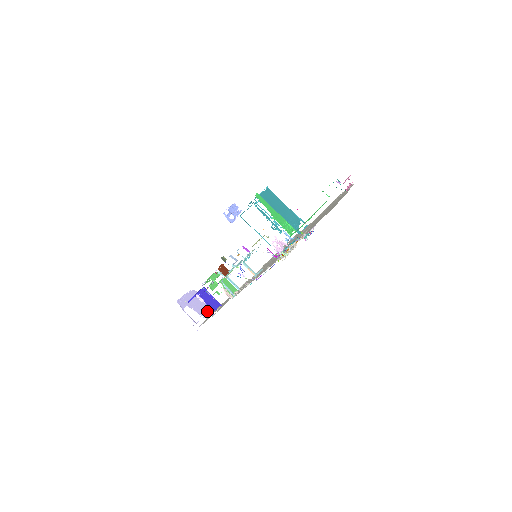
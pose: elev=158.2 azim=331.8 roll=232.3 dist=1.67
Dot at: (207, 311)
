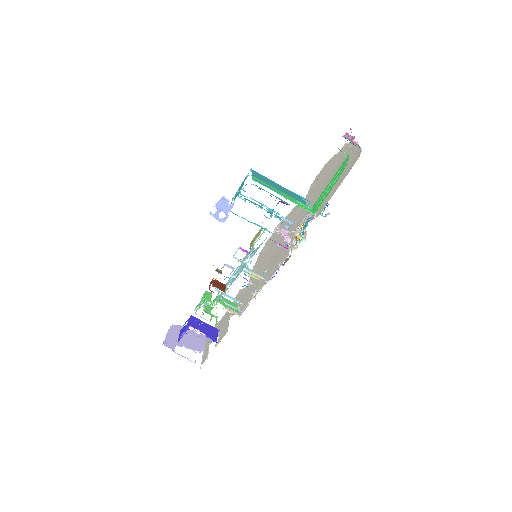
Dot at: (199, 344)
